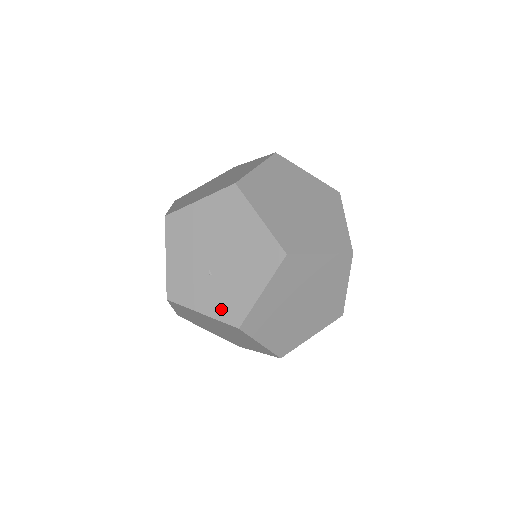
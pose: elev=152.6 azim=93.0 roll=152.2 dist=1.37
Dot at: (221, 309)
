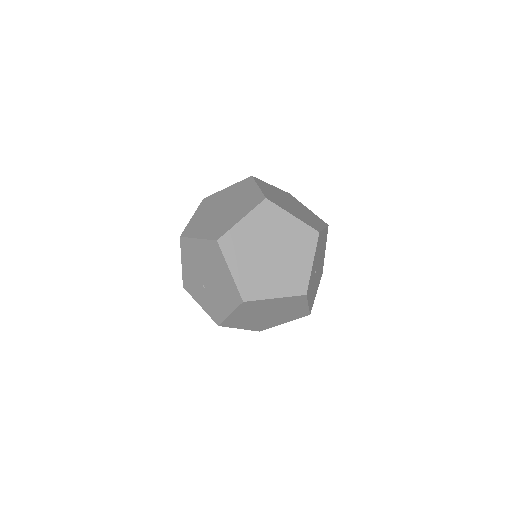
Dot at: (210, 310)
